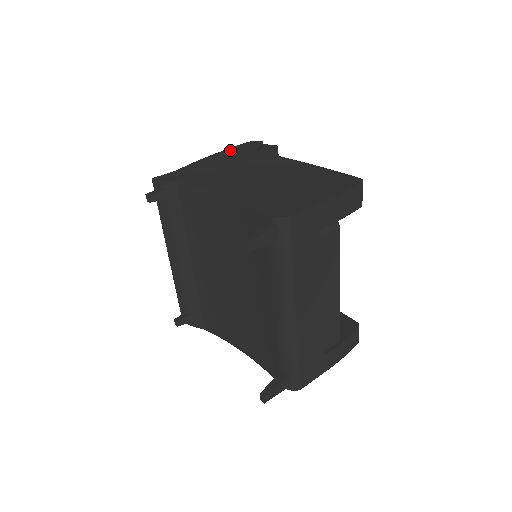
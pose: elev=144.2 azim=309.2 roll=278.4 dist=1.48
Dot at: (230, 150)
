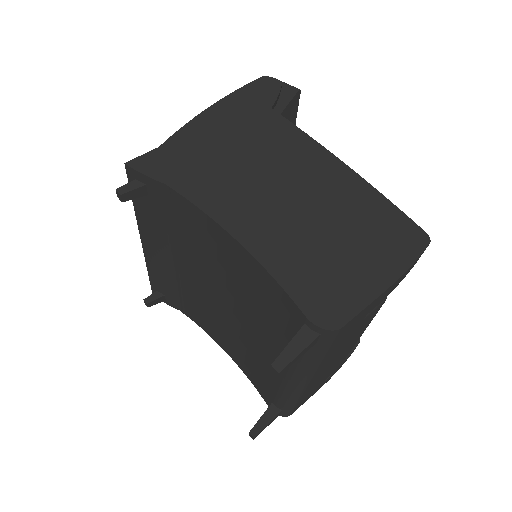
Dot at: (236, 98)
